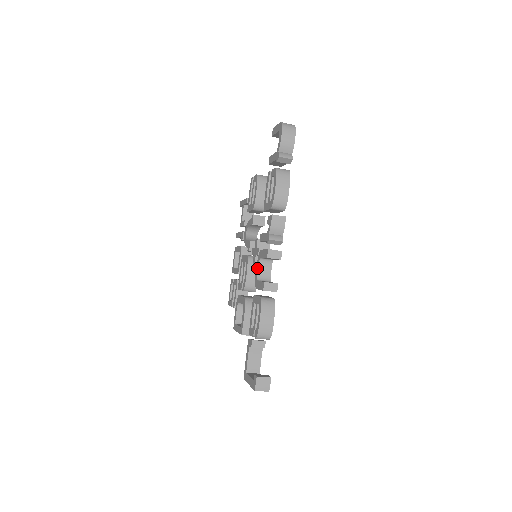
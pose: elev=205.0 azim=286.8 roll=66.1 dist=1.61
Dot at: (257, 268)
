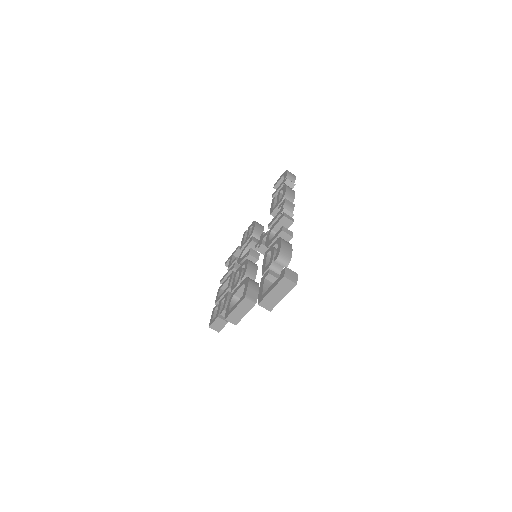
Dot at: (268, 238)
